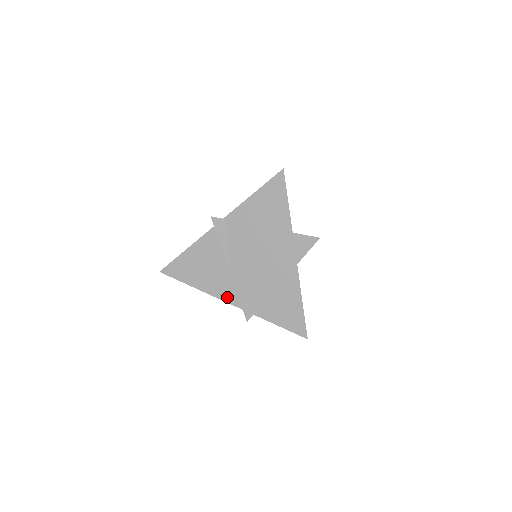
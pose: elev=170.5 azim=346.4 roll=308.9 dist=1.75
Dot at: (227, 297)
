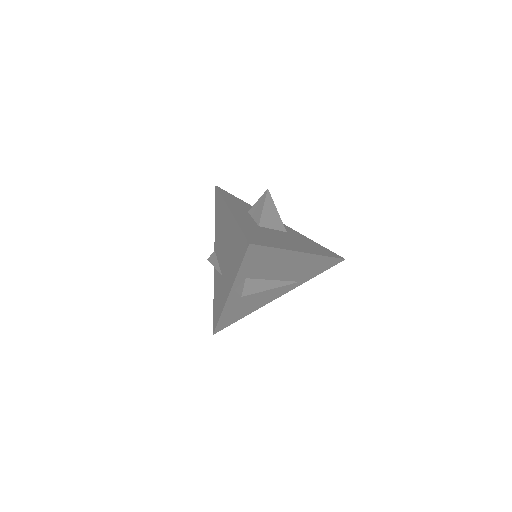
Dot at: (226, 295)
